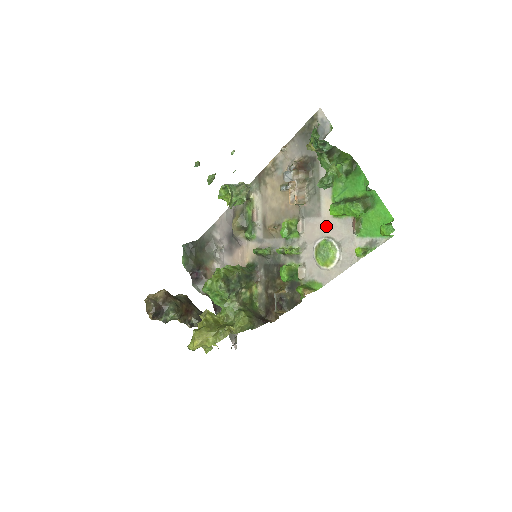
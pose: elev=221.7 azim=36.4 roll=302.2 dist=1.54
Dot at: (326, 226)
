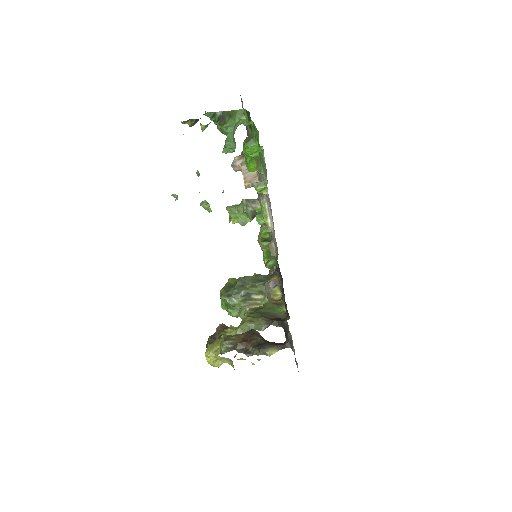
Dot at: occluded
